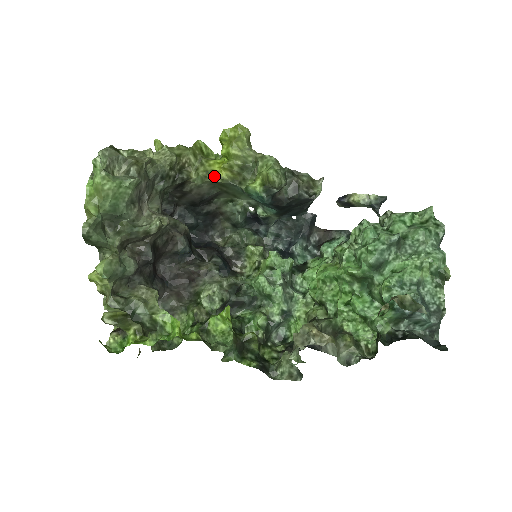
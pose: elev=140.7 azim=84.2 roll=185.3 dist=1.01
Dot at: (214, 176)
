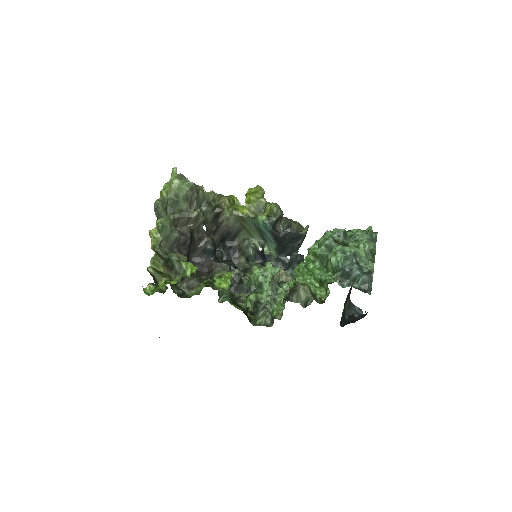
Dot at: (238, 211)
